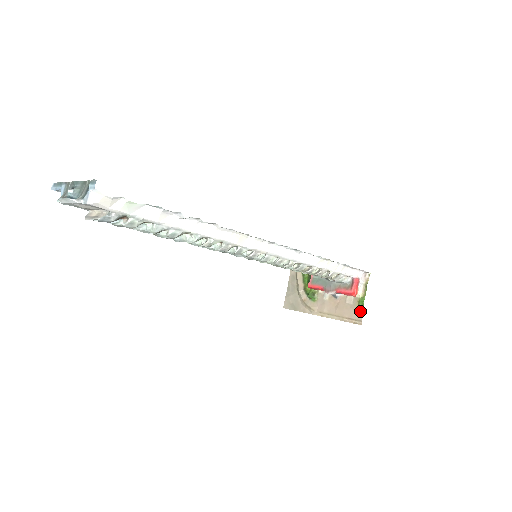
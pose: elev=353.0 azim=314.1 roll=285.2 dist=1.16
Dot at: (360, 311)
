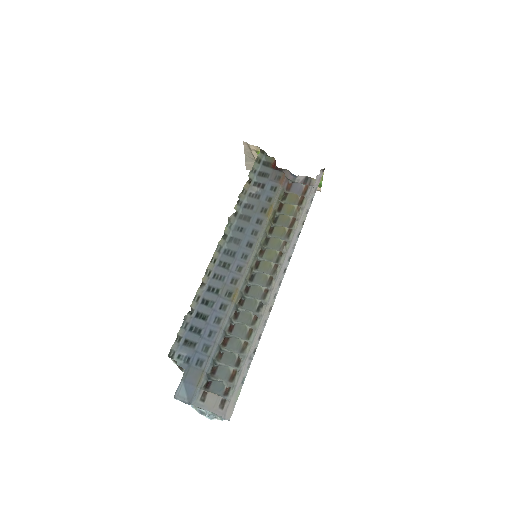
Dot at: (319, 187)
